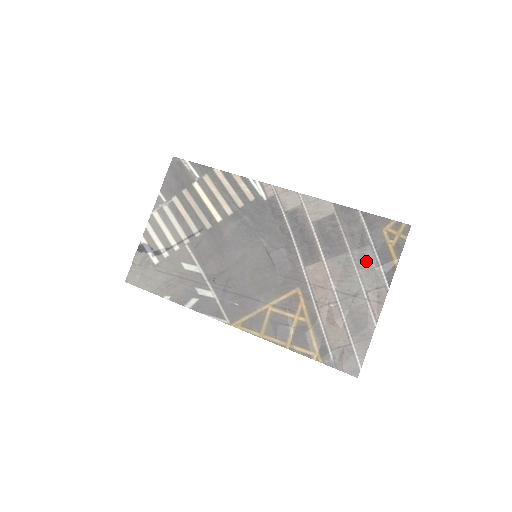
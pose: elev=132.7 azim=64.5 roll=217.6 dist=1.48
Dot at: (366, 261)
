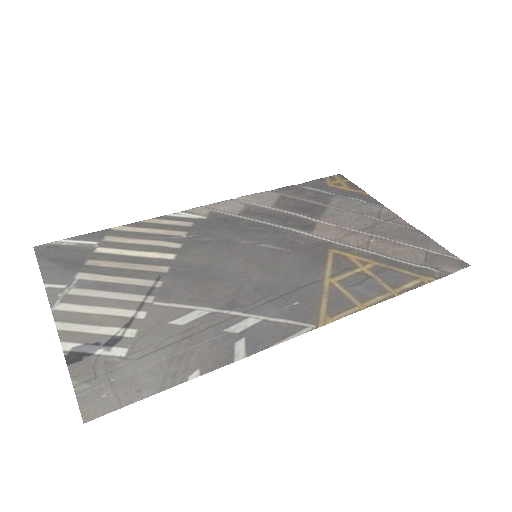
Dot at: (347, 203)
